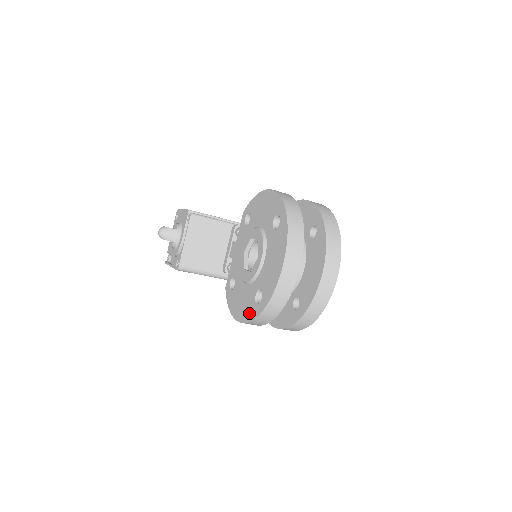
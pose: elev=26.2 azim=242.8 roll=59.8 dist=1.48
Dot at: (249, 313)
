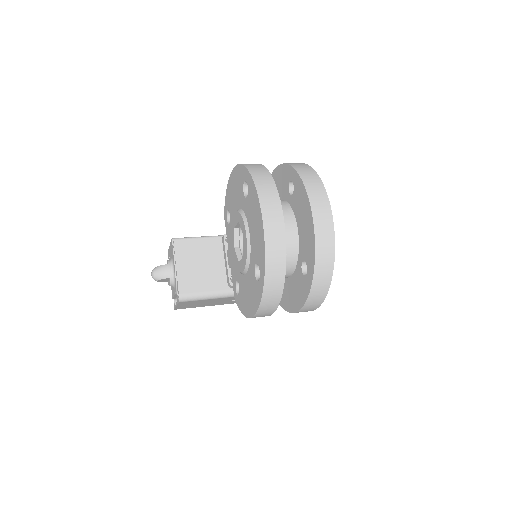
Dot at: (256, 297)
